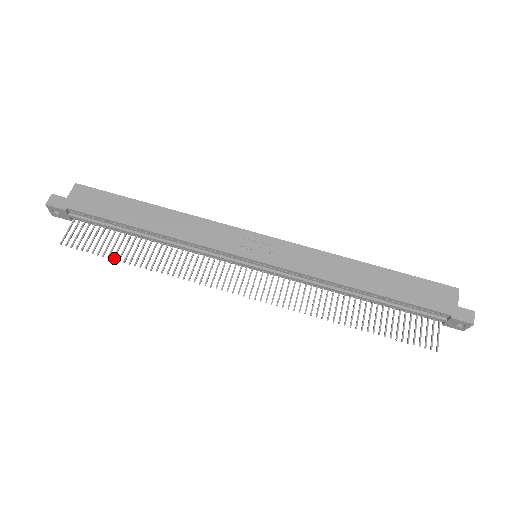
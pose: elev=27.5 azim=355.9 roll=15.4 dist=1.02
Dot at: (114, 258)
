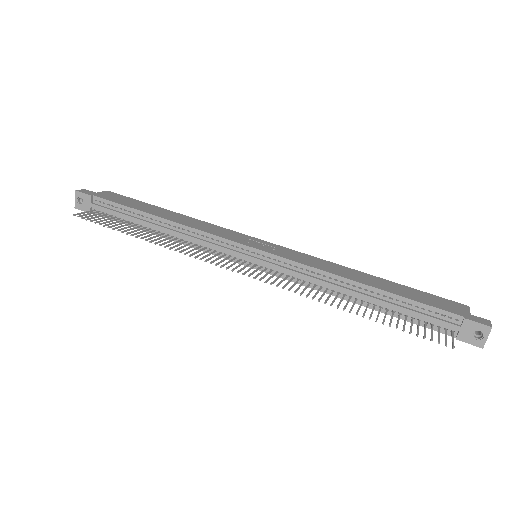
Dot at: (118, 230)
